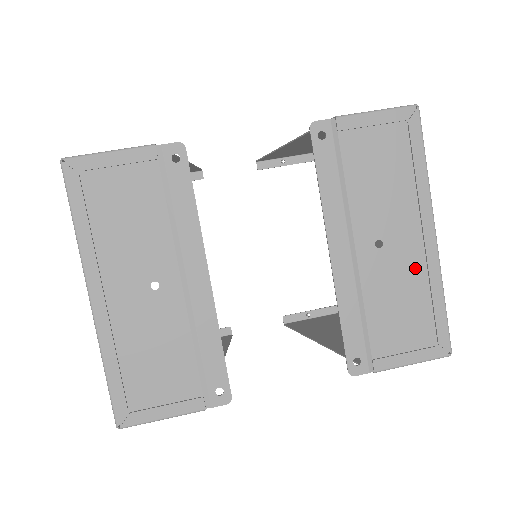
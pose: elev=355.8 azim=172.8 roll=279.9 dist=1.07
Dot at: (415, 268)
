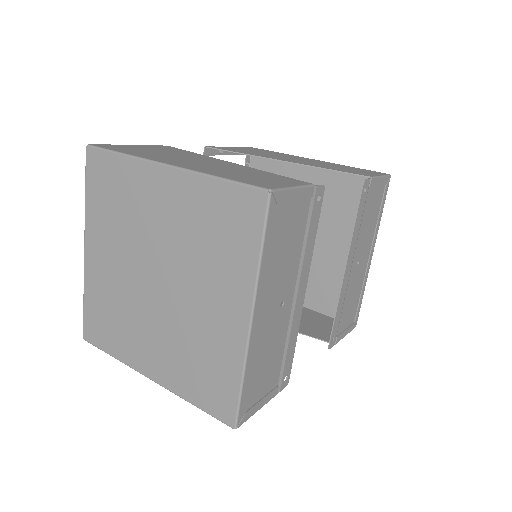
Dot at: (362, 277)
